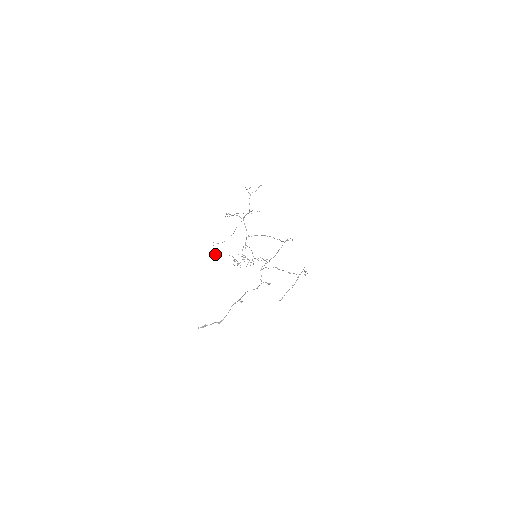
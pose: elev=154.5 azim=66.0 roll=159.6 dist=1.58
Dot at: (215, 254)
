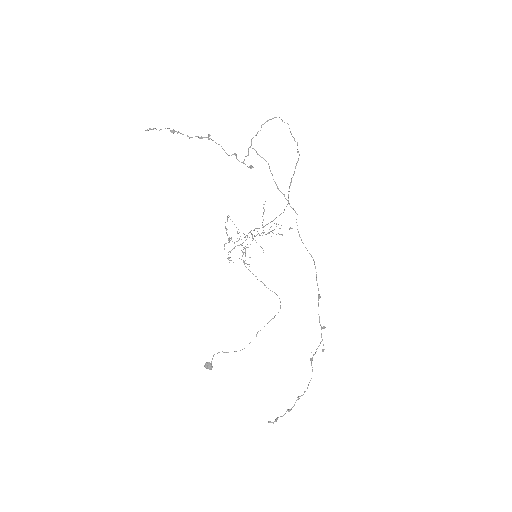
Dot at: (208, 363)
